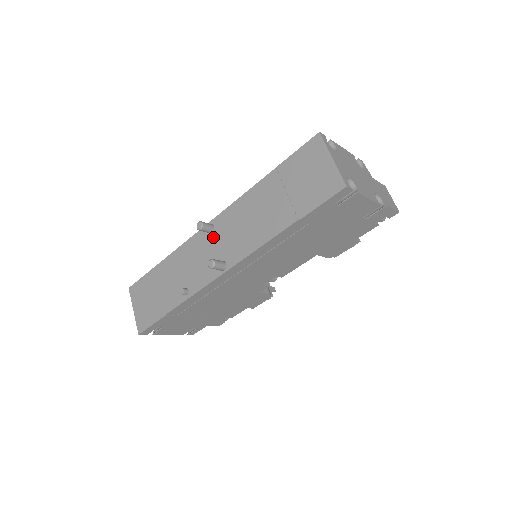
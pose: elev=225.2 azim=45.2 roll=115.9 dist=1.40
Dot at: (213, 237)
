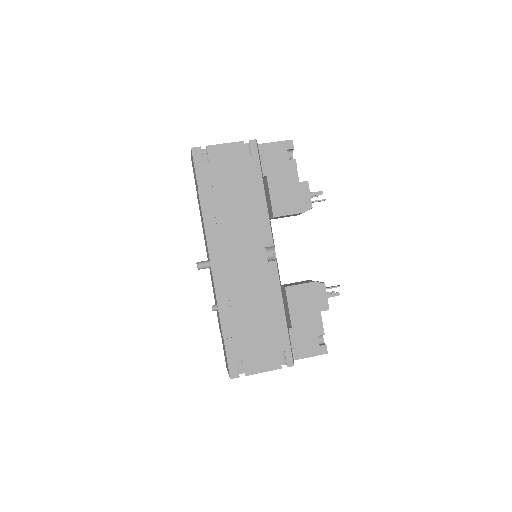
Dot at: occluded
